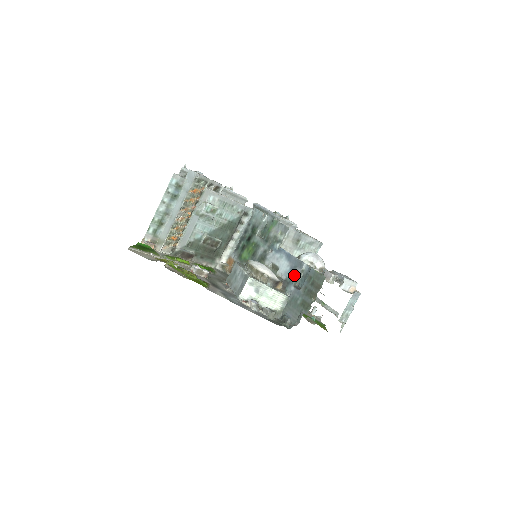
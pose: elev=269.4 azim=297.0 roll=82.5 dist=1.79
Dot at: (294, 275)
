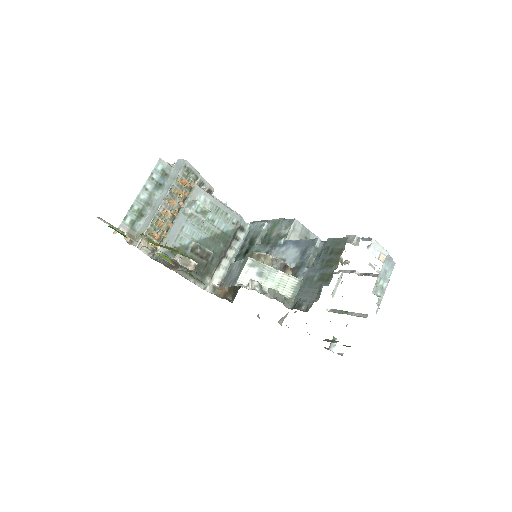
Dot at: (306, 256)
